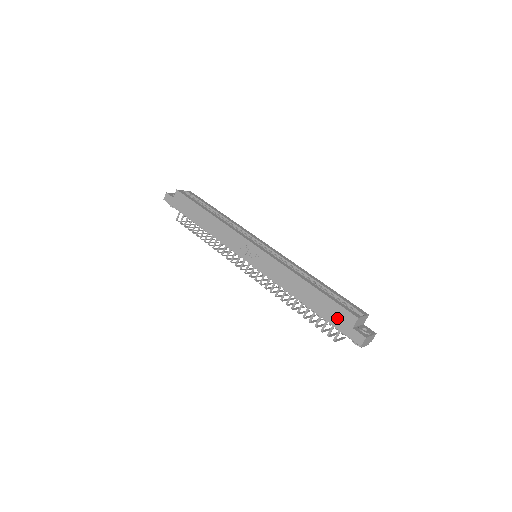
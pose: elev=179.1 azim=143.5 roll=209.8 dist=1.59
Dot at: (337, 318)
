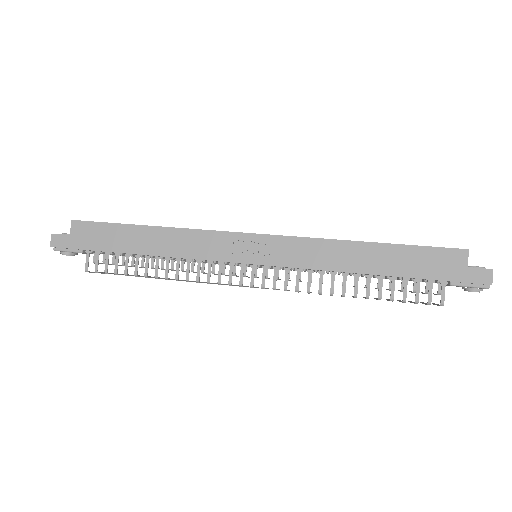
Dot at: (438, 266)
